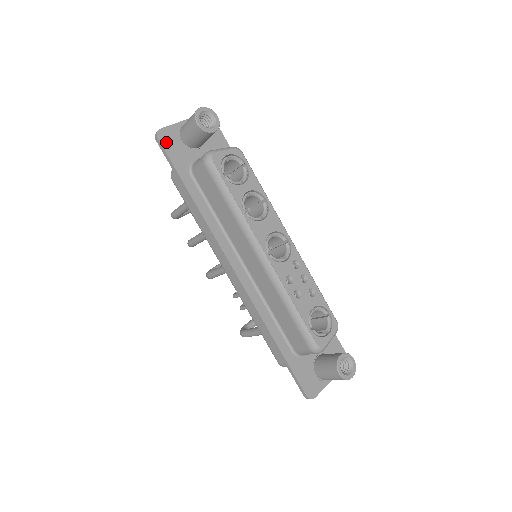
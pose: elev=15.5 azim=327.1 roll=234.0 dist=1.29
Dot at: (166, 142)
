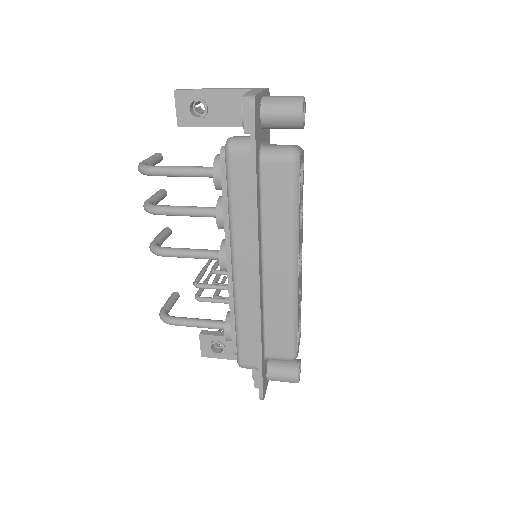
Dot at: (256, 113)
